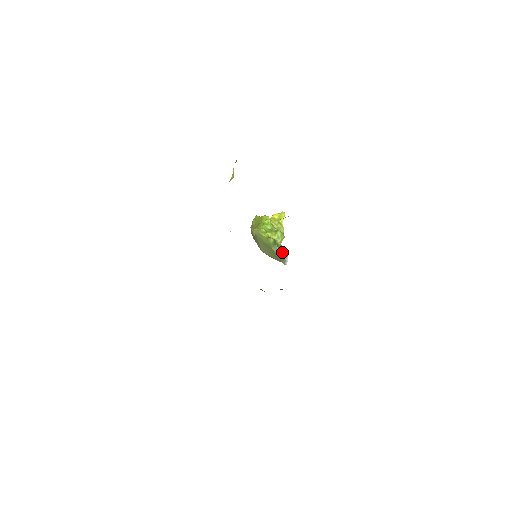
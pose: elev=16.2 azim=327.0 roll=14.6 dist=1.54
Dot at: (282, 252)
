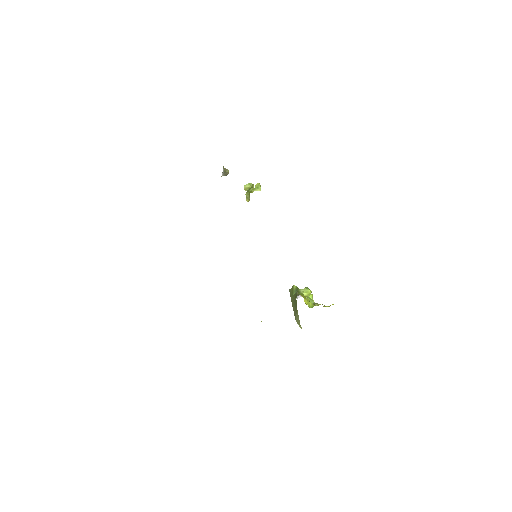
Dot at: occluded
